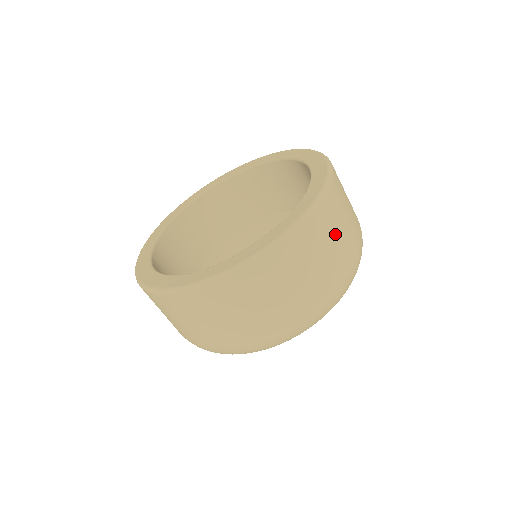
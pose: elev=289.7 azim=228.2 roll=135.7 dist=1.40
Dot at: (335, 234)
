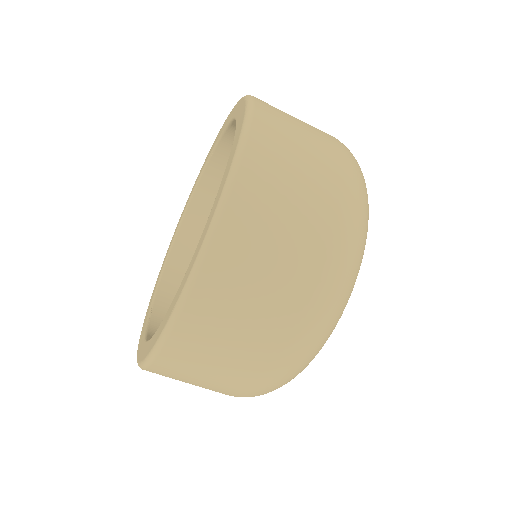
Dot at: occluded
